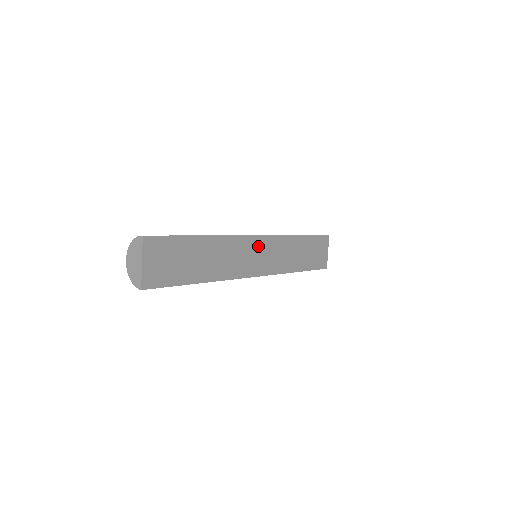
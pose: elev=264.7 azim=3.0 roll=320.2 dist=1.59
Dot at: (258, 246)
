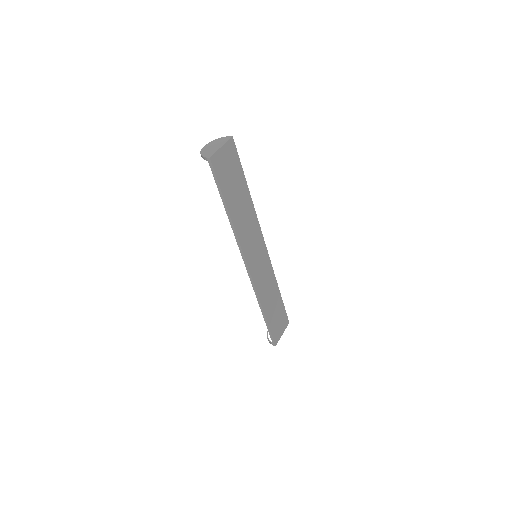
Dot at: (261, 251)
